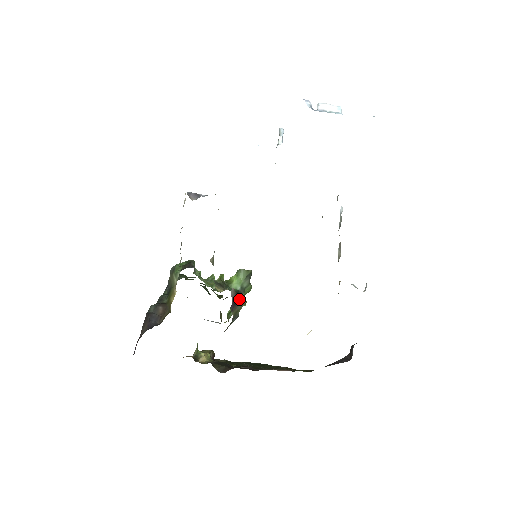
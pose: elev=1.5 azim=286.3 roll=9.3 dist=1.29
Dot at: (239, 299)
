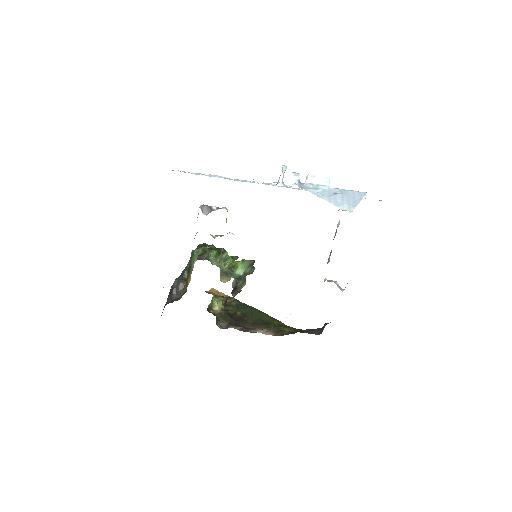
Dot at: (240, 284)
